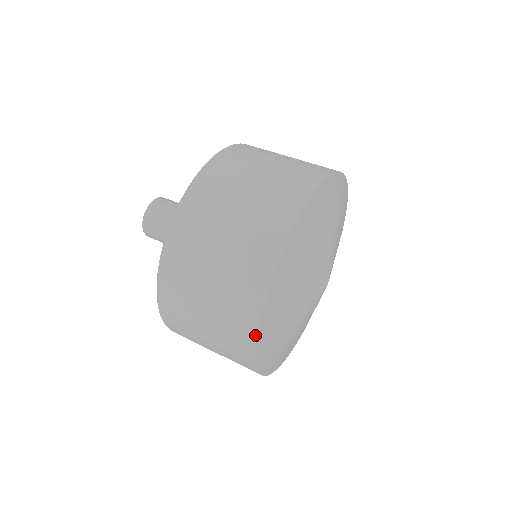
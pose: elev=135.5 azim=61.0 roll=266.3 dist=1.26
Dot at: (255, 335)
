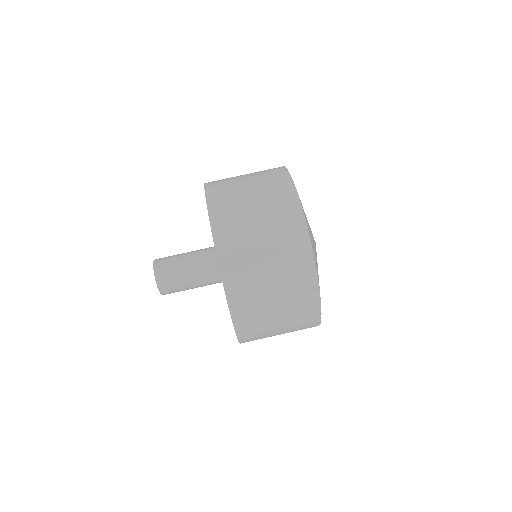
Dot at: occluded
